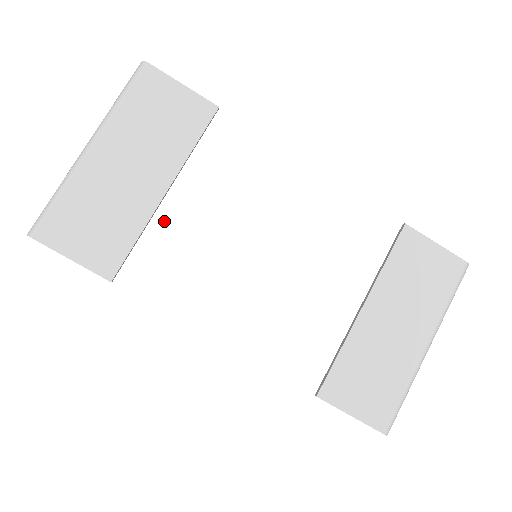
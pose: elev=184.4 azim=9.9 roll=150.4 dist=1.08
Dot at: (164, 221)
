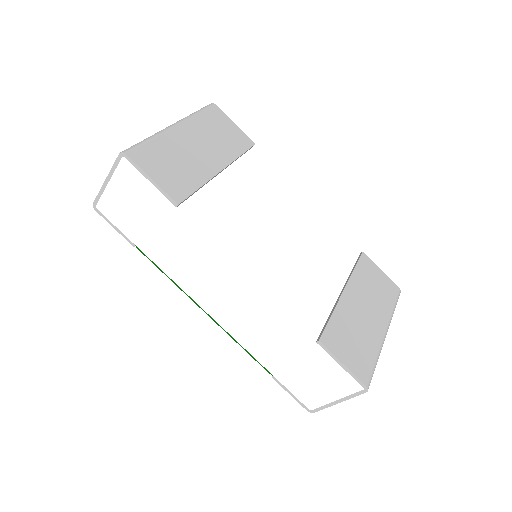
Dot at: (216, 187)
